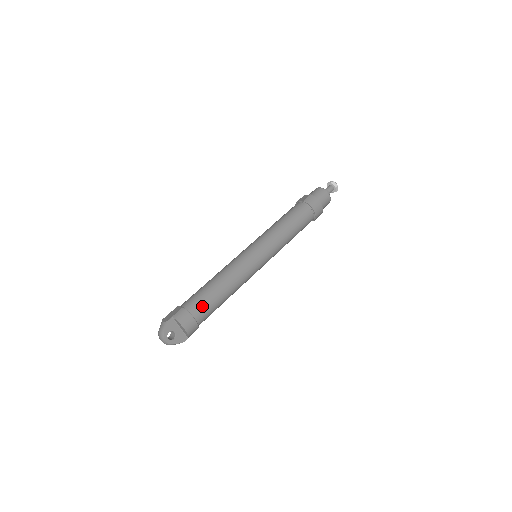
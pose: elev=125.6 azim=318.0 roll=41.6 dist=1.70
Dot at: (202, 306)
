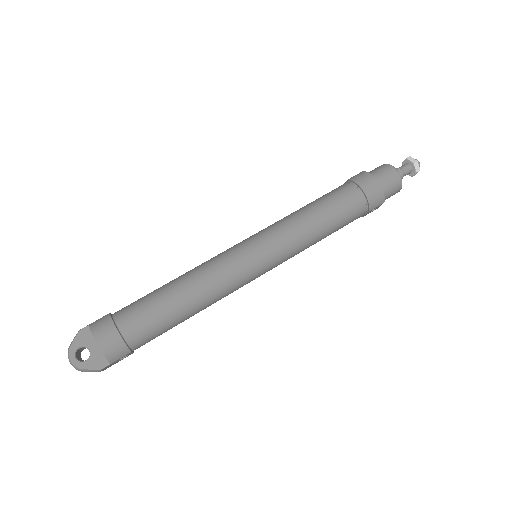
Dot at: (137, 313)
